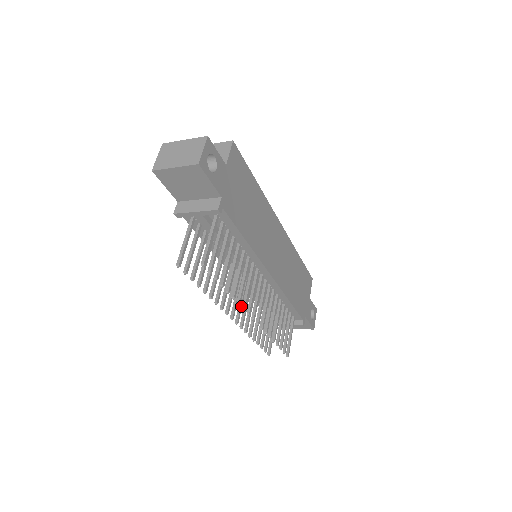
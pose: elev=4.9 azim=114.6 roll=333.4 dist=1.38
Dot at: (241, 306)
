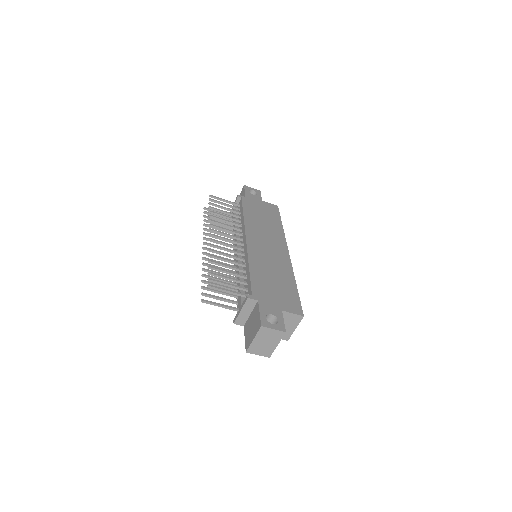
Dot at: occluded
